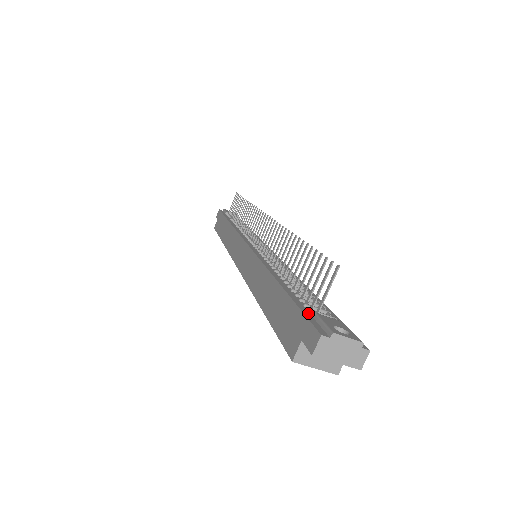
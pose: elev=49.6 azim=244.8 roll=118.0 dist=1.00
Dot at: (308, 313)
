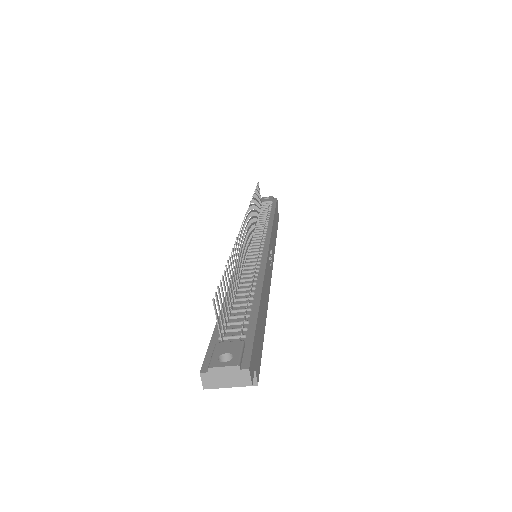
Dot at: (215, 342)
